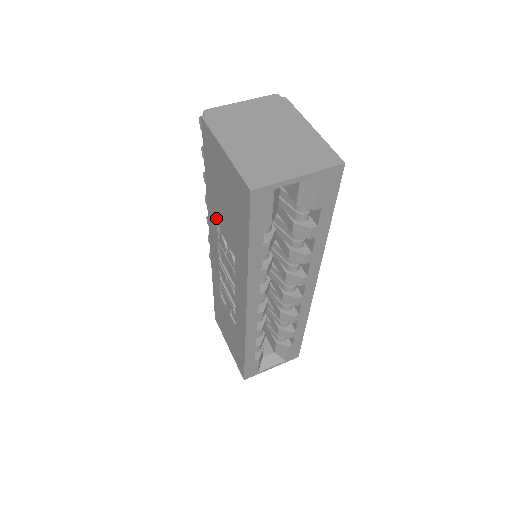
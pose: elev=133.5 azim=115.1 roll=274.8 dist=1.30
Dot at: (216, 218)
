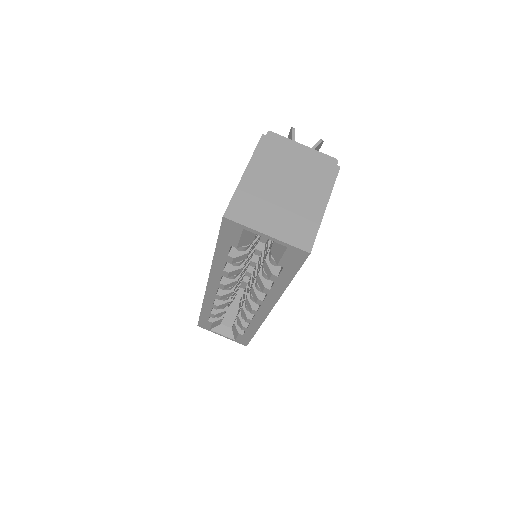
Dot at: occluded
